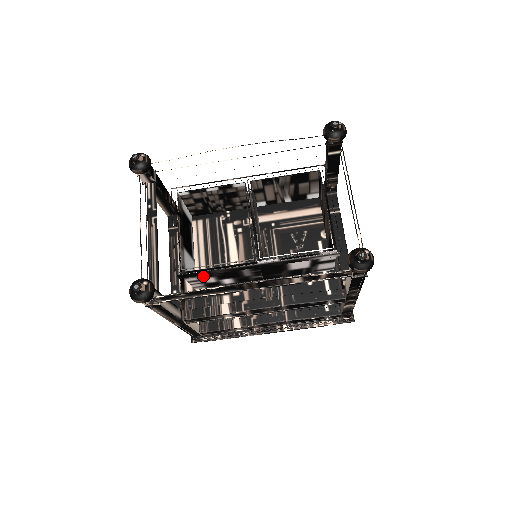
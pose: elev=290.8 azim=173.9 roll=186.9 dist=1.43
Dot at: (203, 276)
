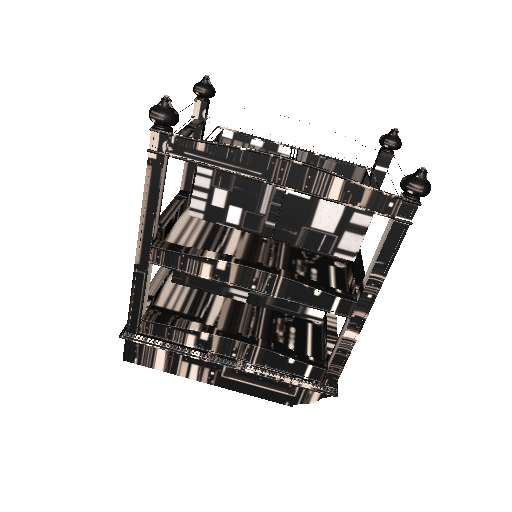
Dot at: (218, 181)
